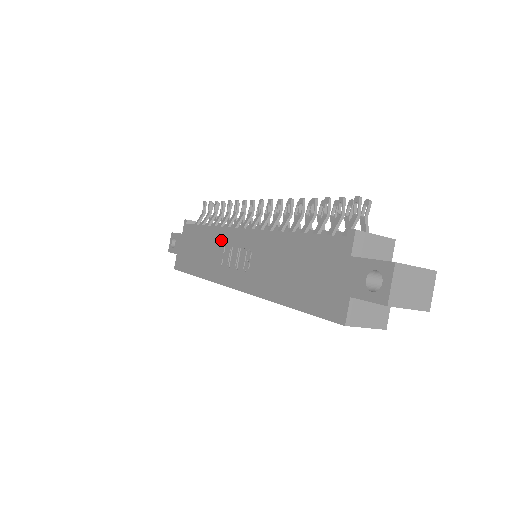
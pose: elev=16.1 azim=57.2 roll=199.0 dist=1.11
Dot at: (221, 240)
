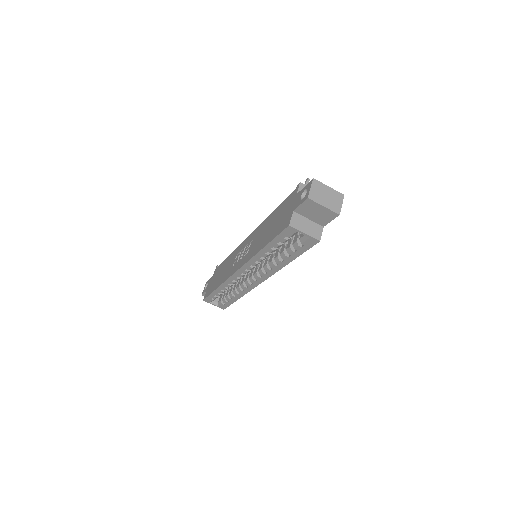
Dot at: (235, 254)
